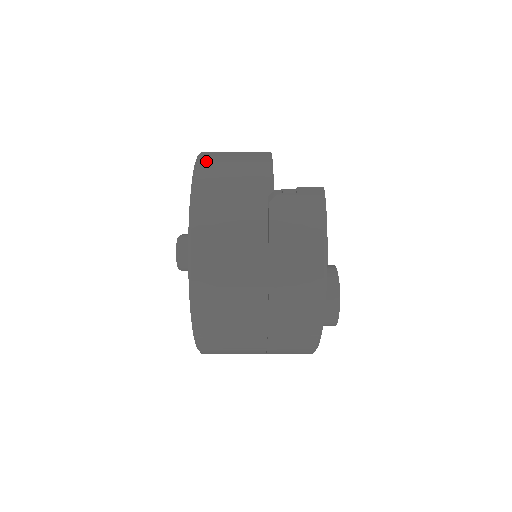
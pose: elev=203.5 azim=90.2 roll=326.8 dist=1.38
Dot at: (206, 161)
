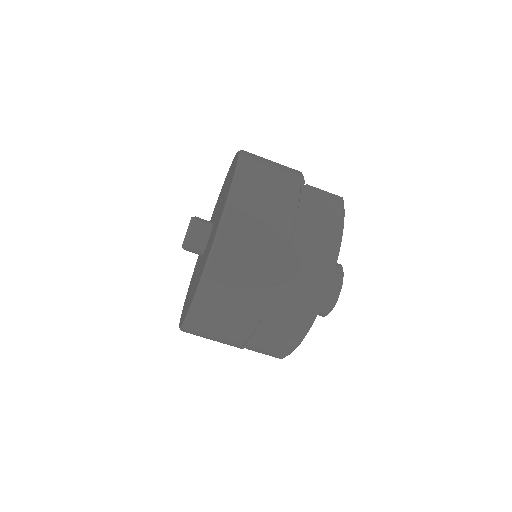
Dot at: occluded
